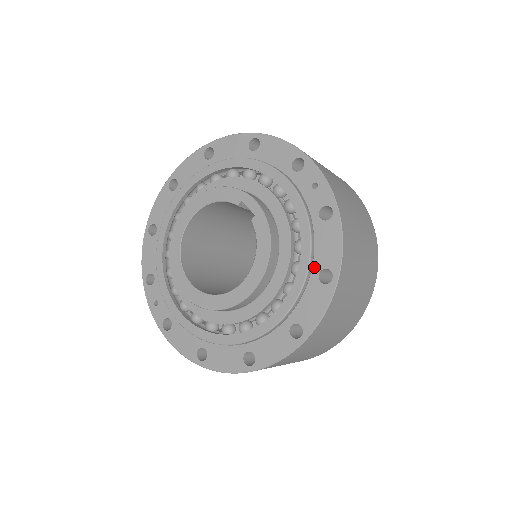
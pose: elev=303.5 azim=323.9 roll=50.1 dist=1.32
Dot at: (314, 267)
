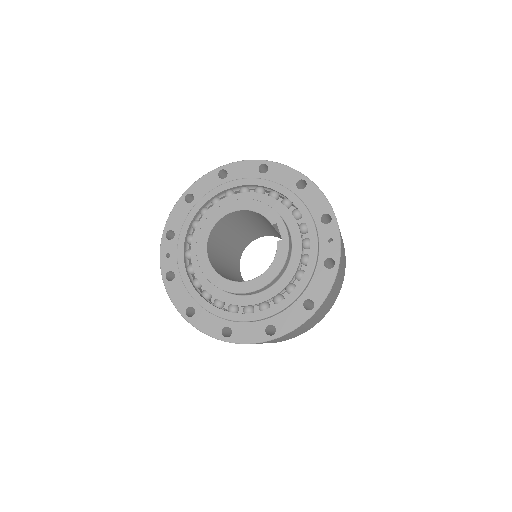
Dot at: (304, 295)
